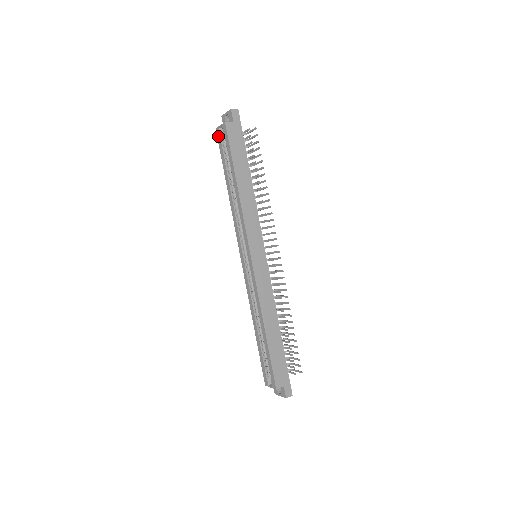
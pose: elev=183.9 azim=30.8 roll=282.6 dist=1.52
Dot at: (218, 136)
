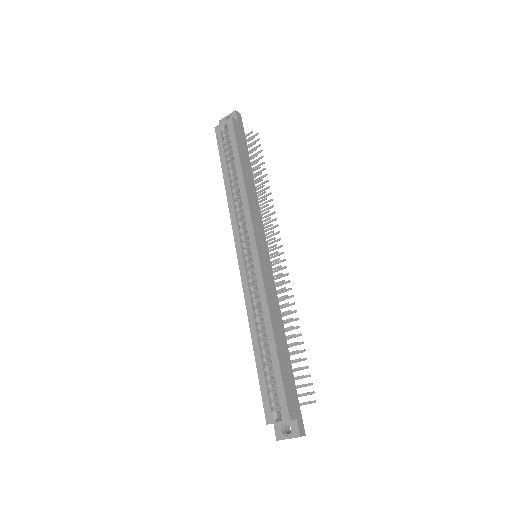
Dot at: (218, 133)
